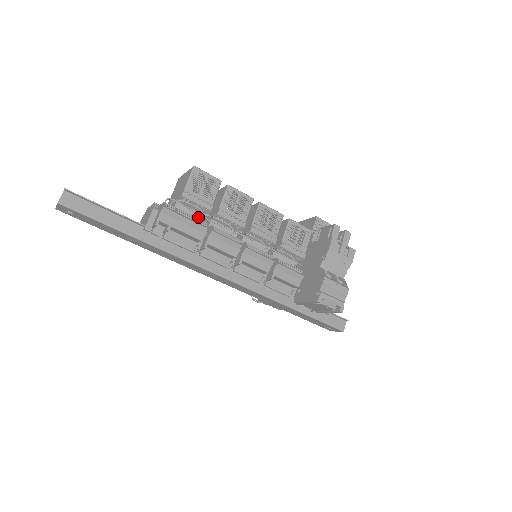
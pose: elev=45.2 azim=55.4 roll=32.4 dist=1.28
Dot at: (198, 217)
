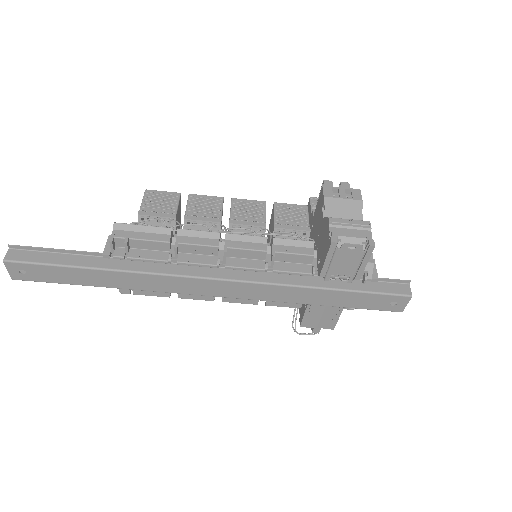
Dot at: (161, 226)
